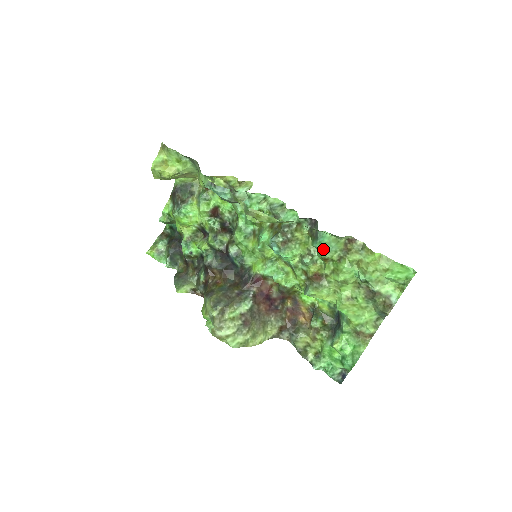
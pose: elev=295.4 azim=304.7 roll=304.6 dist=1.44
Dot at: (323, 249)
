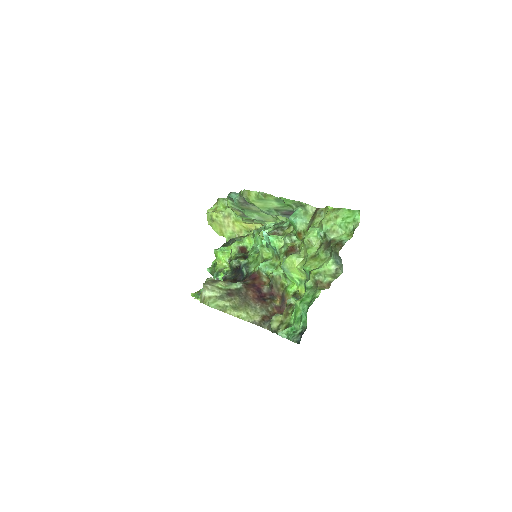
Dot at: (294, 219)
